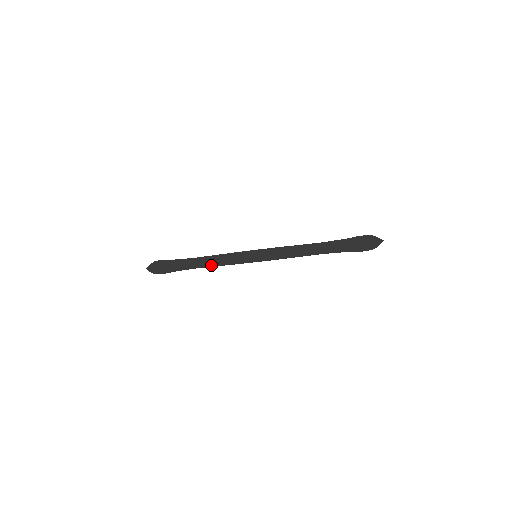
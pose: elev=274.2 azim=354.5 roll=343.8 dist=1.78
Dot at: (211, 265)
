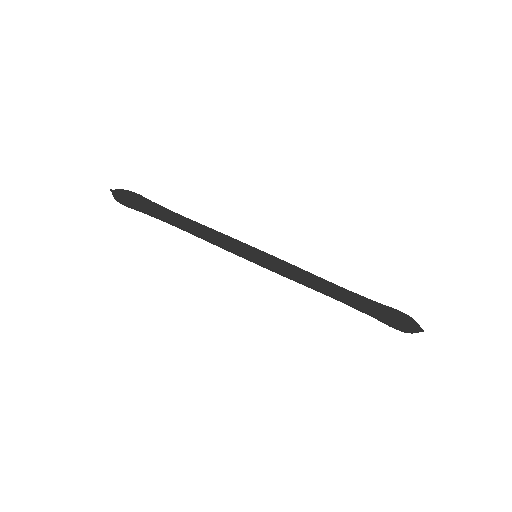
Dot at: (194, 232)
